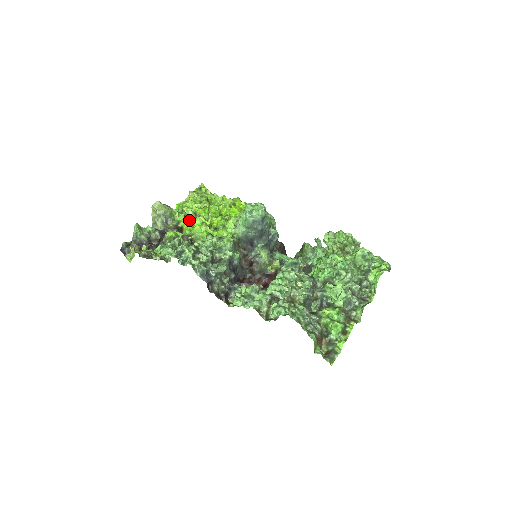
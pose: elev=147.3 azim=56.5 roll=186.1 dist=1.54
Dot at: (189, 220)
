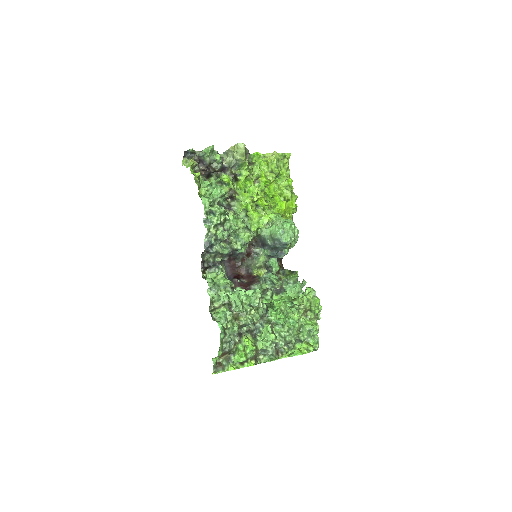
Dot at: (249, 179)
